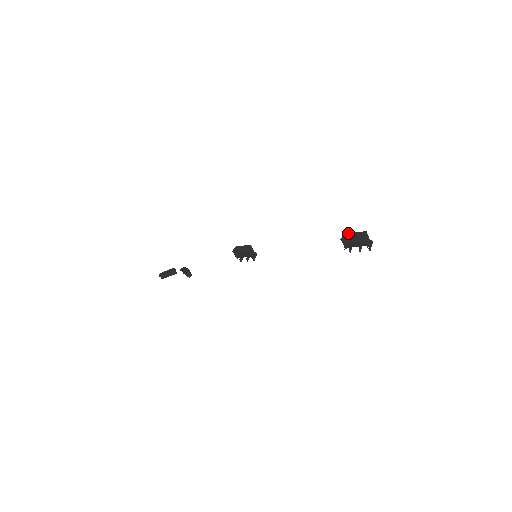
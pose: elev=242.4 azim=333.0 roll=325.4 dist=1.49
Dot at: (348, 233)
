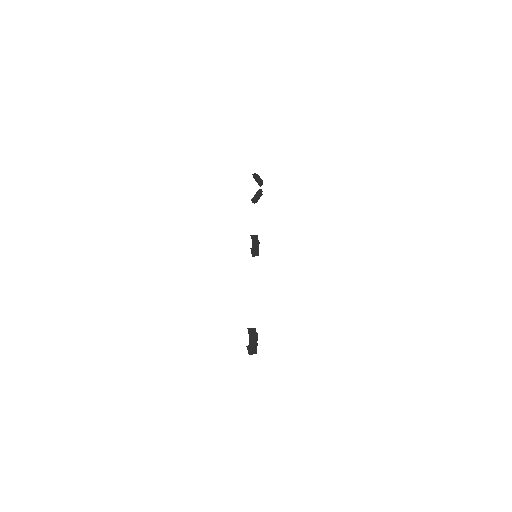
Dot at: (255, 331)
